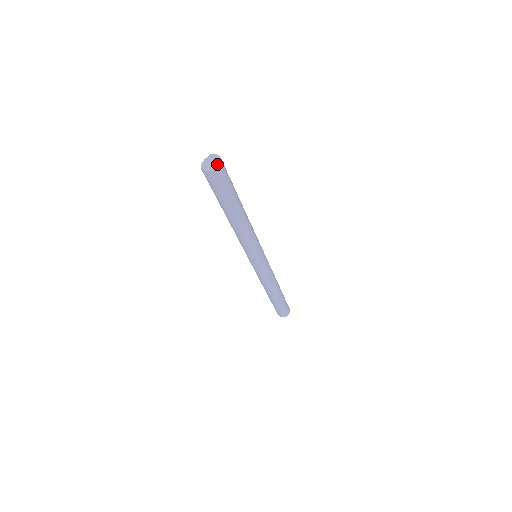
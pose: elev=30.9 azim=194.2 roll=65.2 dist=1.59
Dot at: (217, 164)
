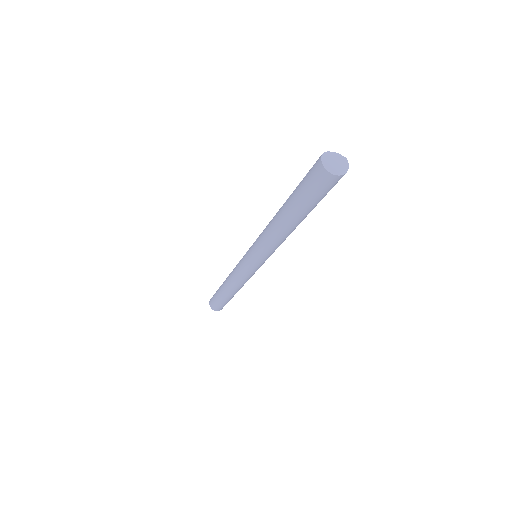
Dot at: (337, 171)
